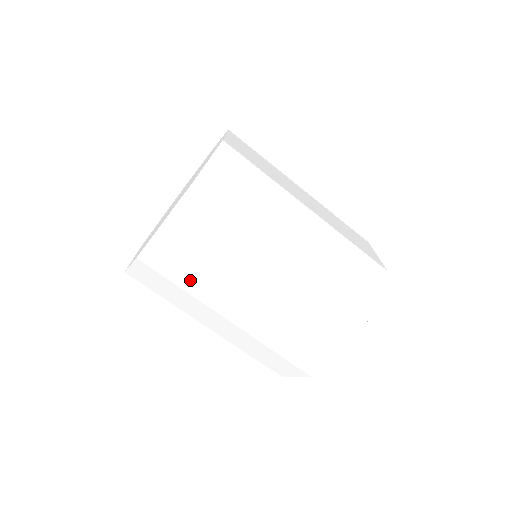
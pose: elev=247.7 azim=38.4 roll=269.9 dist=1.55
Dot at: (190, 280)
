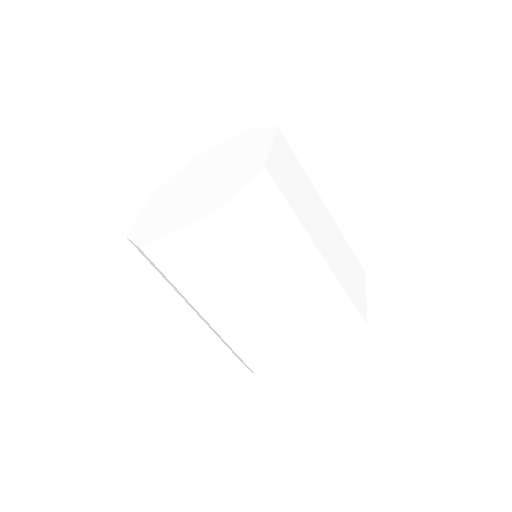
Dot at: (184, 282)
